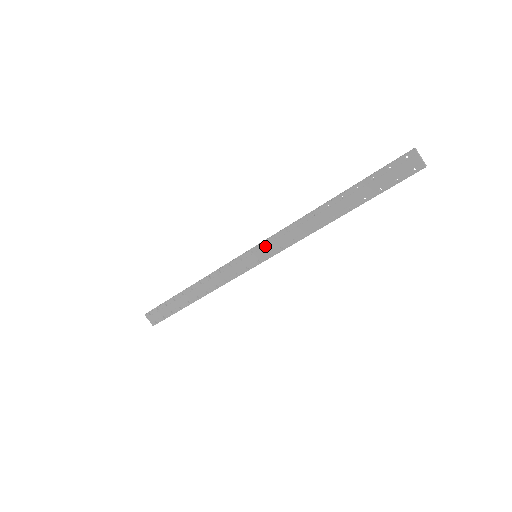
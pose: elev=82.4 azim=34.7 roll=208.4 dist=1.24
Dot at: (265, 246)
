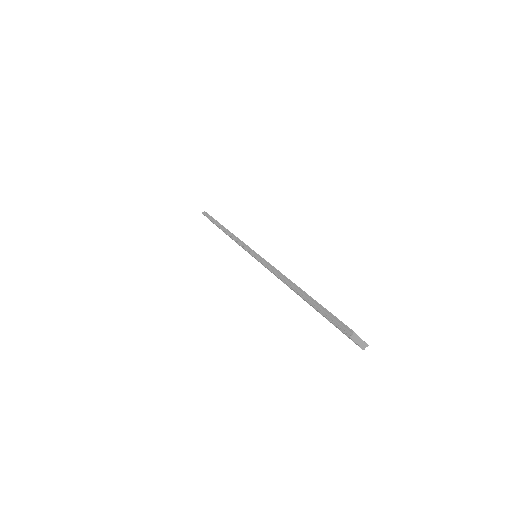
Dot at: occluded
